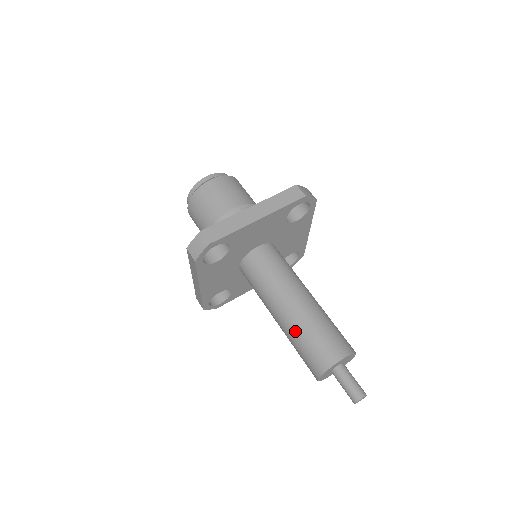
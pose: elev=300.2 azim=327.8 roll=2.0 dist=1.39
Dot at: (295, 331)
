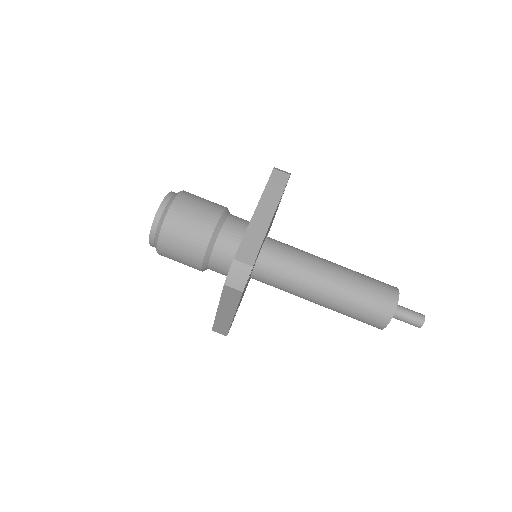
Dot at: (347, 300)
